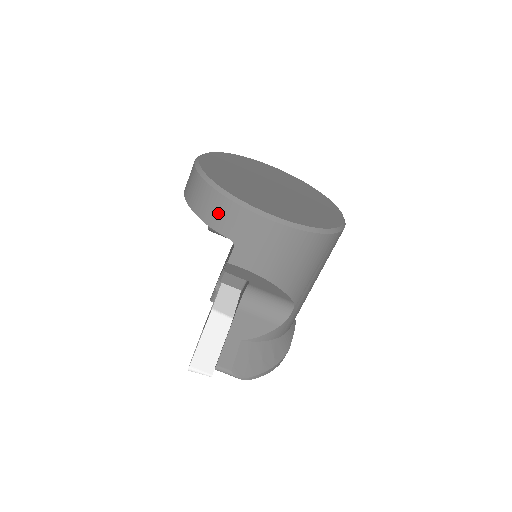
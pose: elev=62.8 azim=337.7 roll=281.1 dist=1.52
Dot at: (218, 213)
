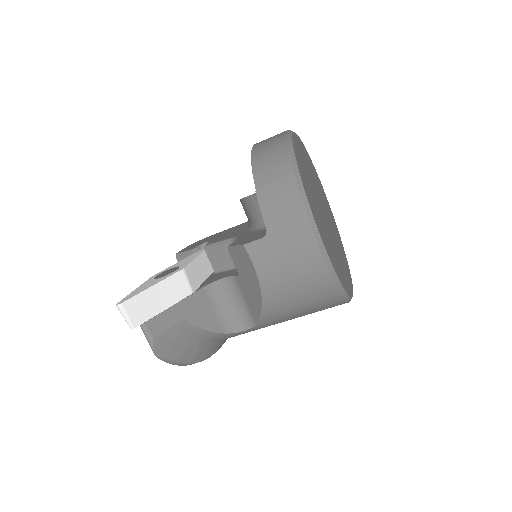
Dot at: (278, 196)
